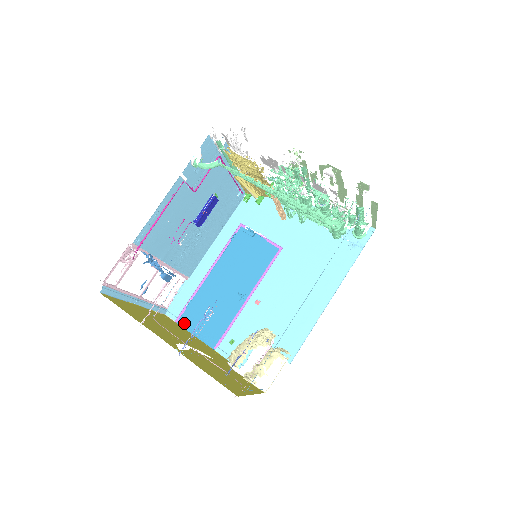
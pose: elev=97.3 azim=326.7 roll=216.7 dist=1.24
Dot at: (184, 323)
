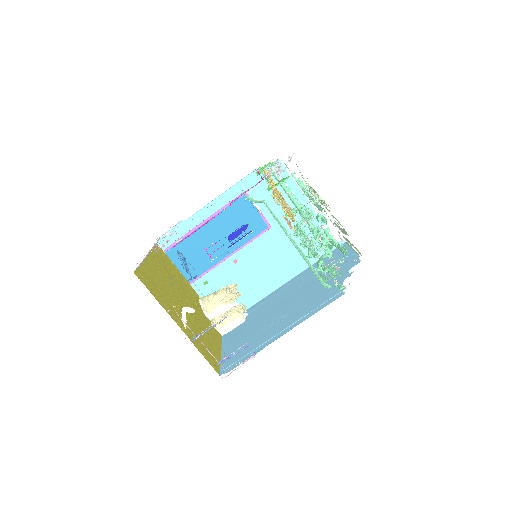
Dot at: (171, 255)
